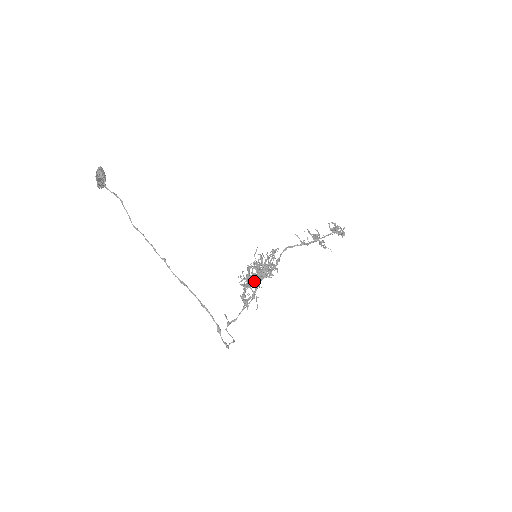
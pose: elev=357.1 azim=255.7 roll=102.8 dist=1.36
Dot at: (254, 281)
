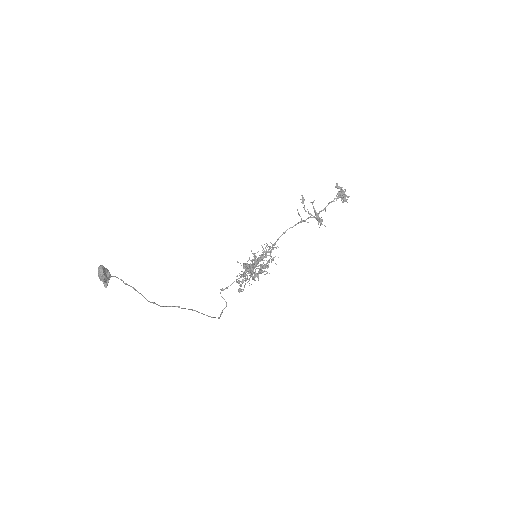
Dot at: occluded
